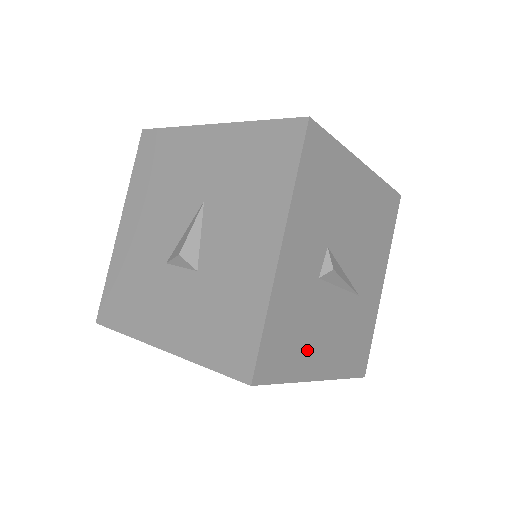
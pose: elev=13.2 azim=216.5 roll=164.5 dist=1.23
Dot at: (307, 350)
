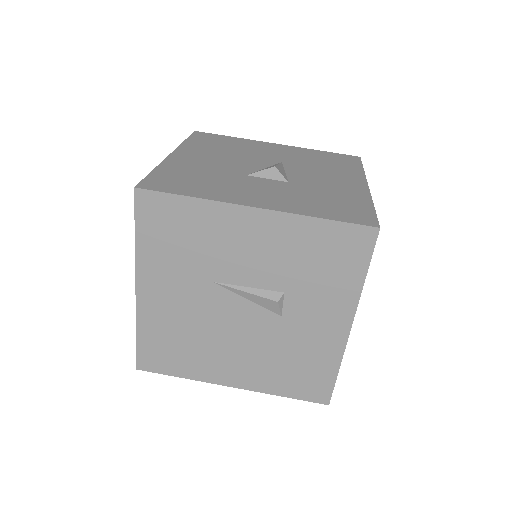
Dot at: occluded
